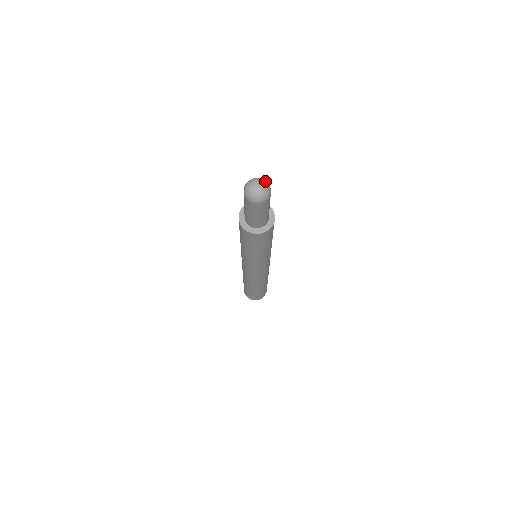
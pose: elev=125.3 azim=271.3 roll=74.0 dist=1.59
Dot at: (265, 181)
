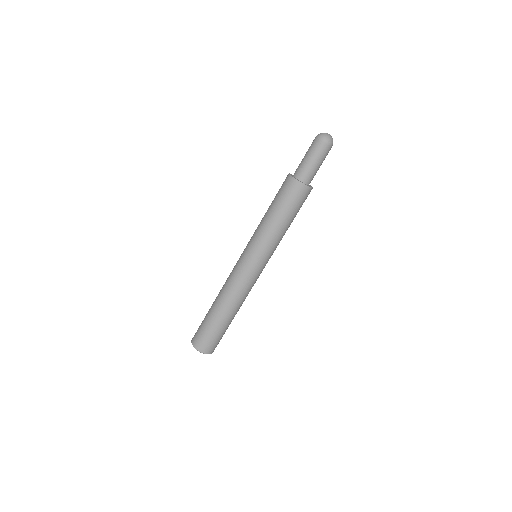
Dot at: occluded
